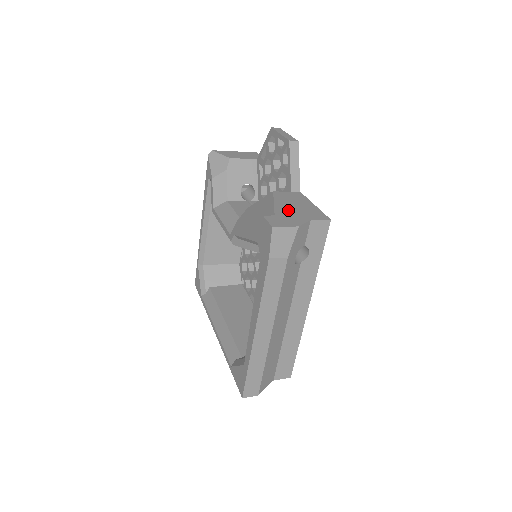
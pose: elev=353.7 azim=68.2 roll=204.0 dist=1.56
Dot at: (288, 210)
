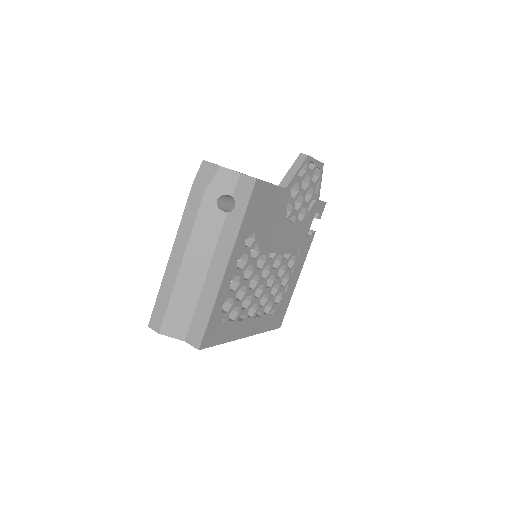
Dot at: occluded
